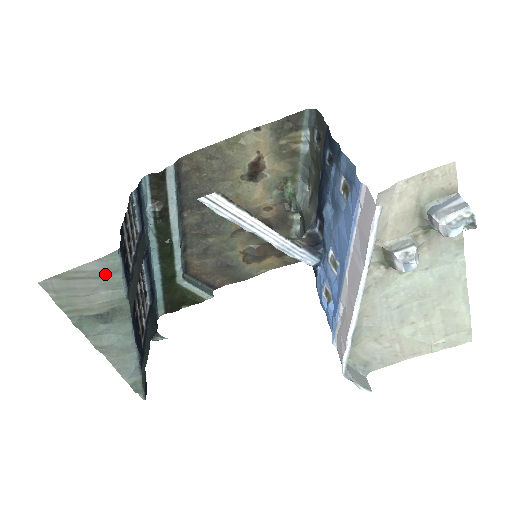
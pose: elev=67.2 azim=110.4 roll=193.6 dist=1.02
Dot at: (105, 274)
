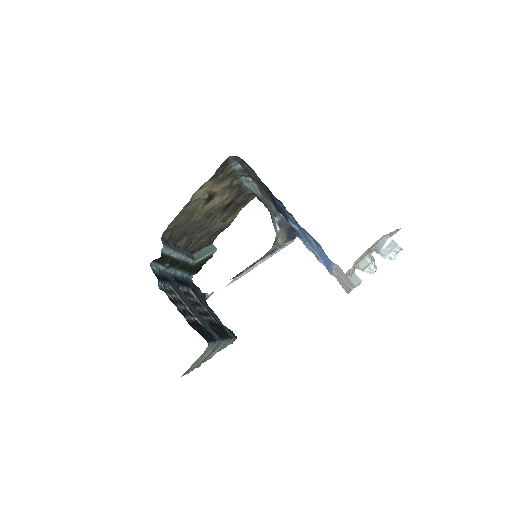
Dot at: (206, 352)
